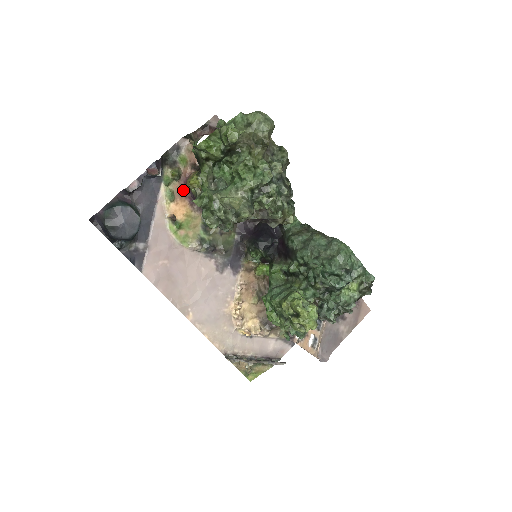
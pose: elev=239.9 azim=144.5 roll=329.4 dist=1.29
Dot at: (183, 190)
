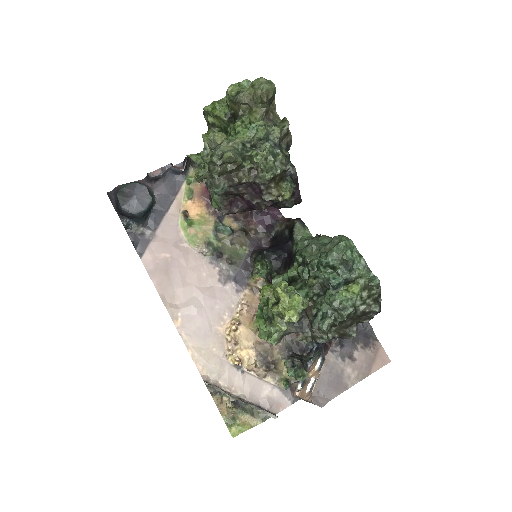
Dot at: (203, 192)
